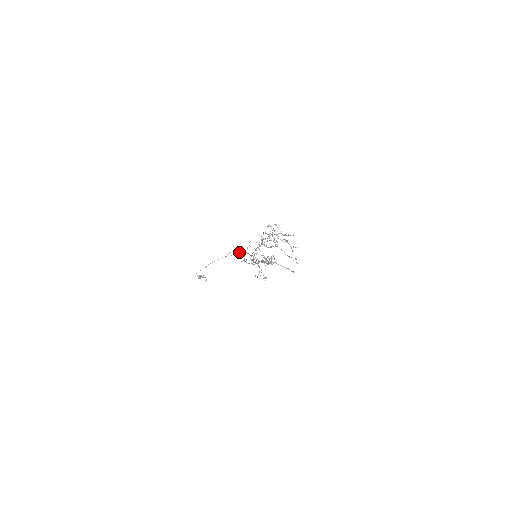
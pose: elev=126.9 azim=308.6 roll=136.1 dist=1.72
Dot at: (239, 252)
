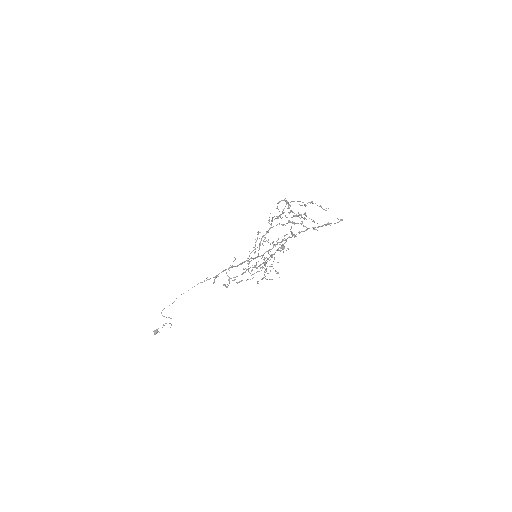
Dot at: occluded
